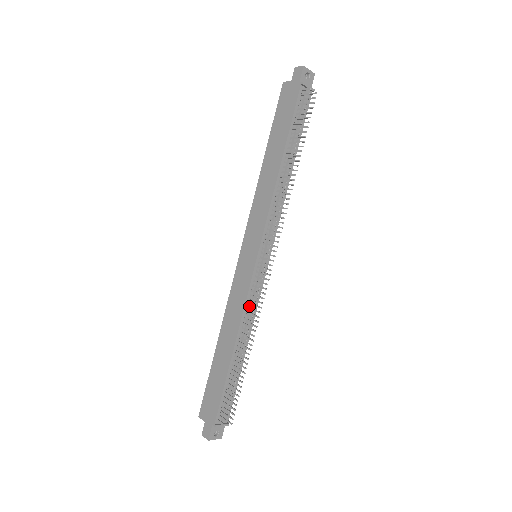
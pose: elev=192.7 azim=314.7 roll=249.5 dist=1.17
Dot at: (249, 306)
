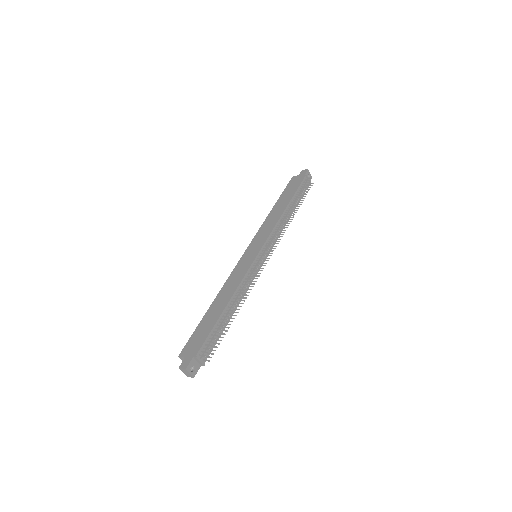
Dot at: (245, 281)
